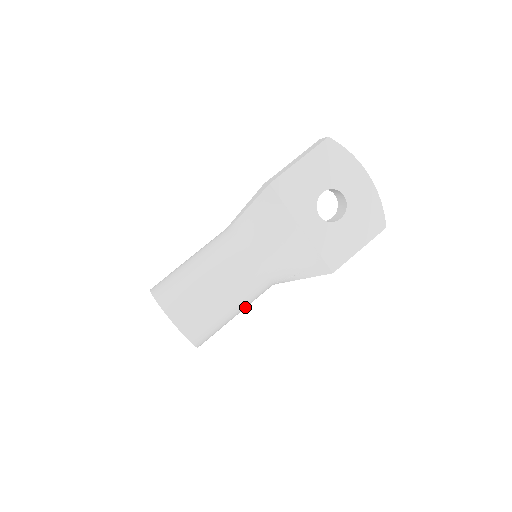
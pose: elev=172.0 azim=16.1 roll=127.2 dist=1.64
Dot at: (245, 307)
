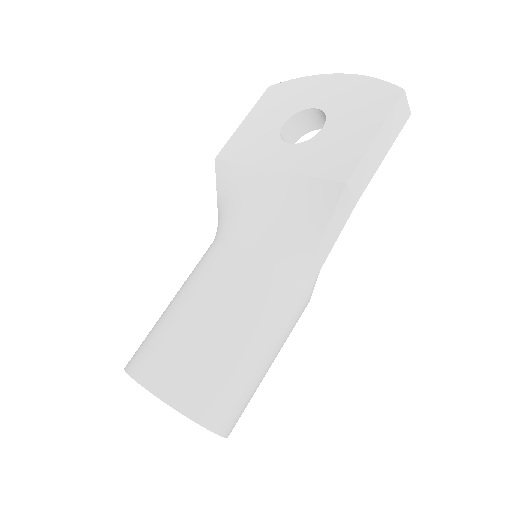
Dot at: (256, 325)
